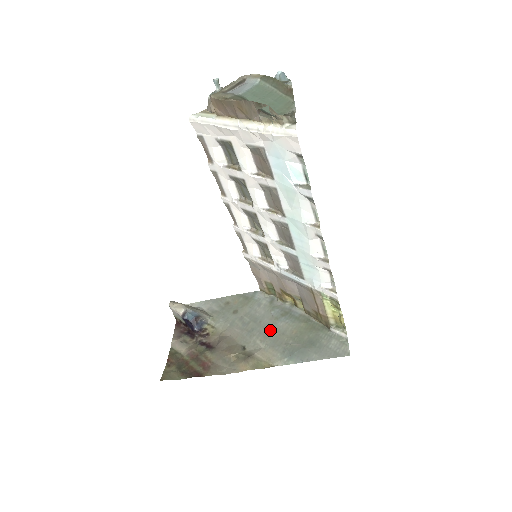
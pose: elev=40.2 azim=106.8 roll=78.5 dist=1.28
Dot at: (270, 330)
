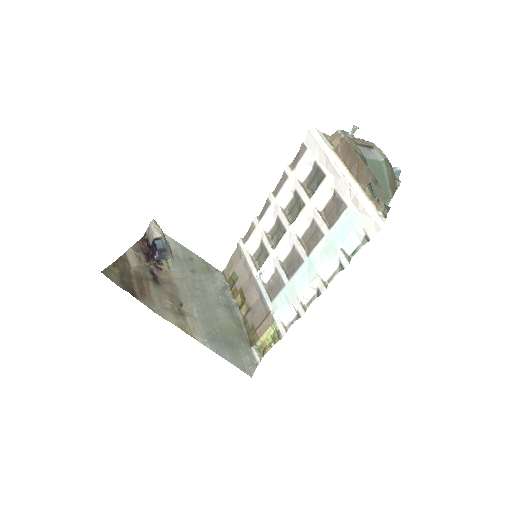
Dot at: (209, 309)
